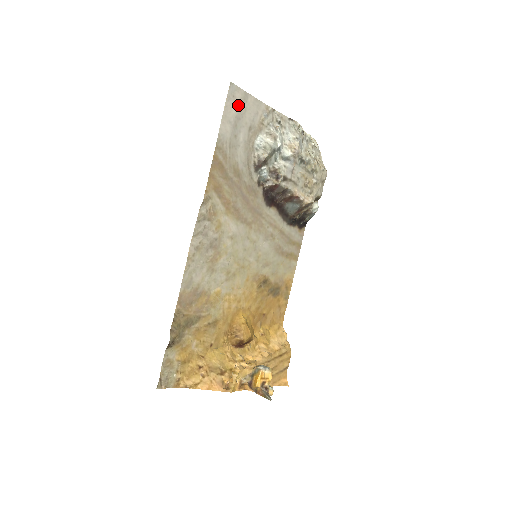
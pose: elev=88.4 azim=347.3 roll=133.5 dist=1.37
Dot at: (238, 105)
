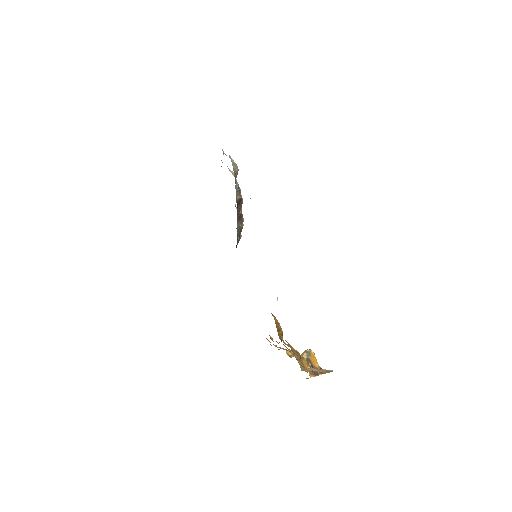
Dot at: occluded
